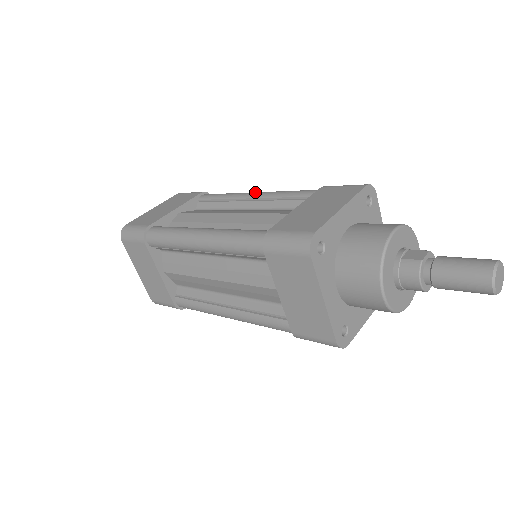
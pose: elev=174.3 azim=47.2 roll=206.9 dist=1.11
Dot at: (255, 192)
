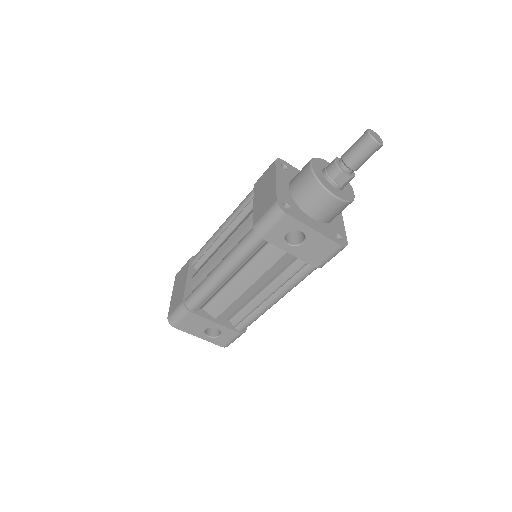
Dot at: occluded
